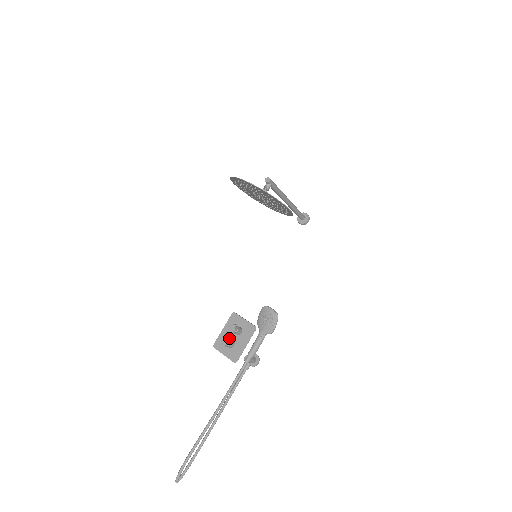
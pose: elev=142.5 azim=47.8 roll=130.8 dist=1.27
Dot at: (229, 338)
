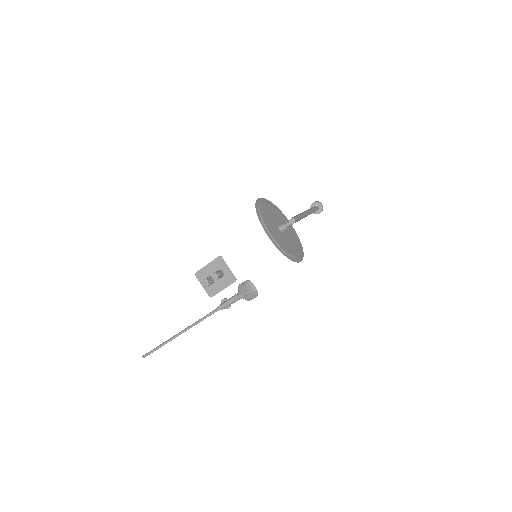
Dot at: (210, 278)
